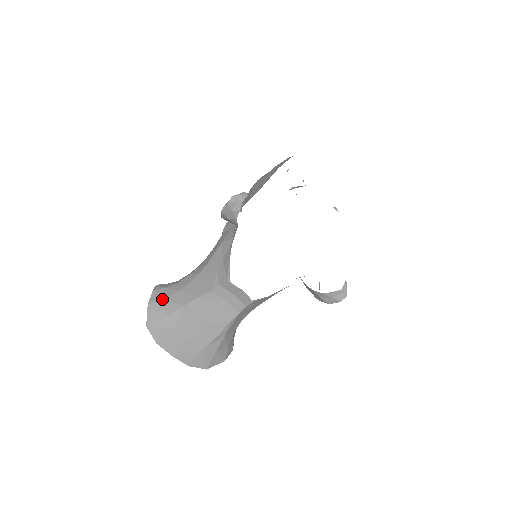
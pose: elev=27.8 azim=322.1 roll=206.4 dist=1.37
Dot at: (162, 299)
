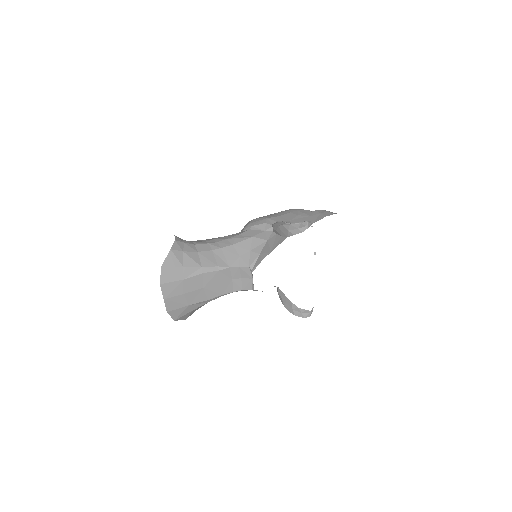
Dot at: (183, 252)
